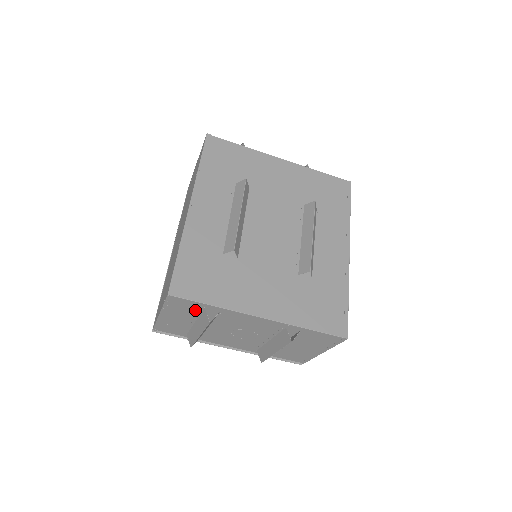
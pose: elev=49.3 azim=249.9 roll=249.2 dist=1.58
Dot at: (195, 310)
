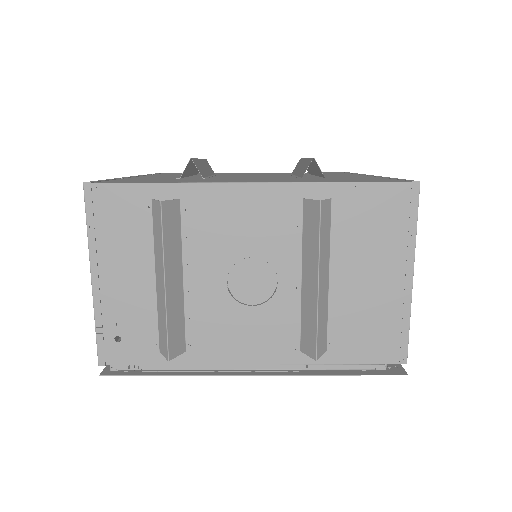
Dot at: (141, 222)
